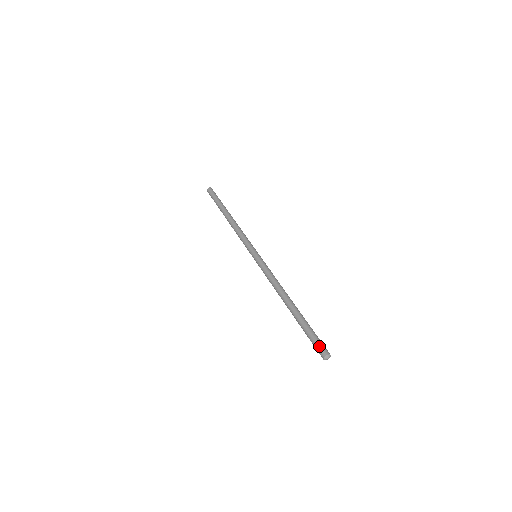
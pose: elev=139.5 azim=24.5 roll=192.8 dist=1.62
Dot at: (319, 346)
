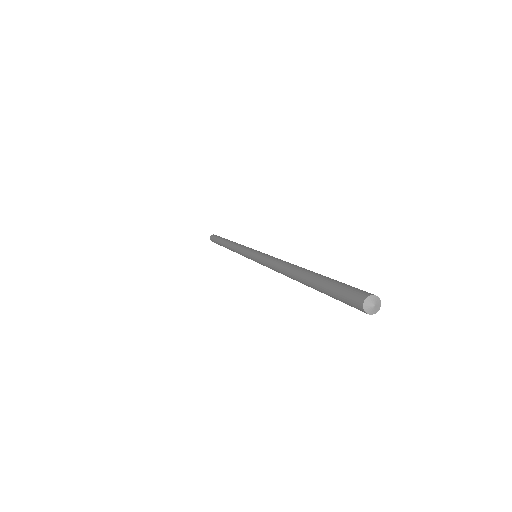
Dot at: occluded
